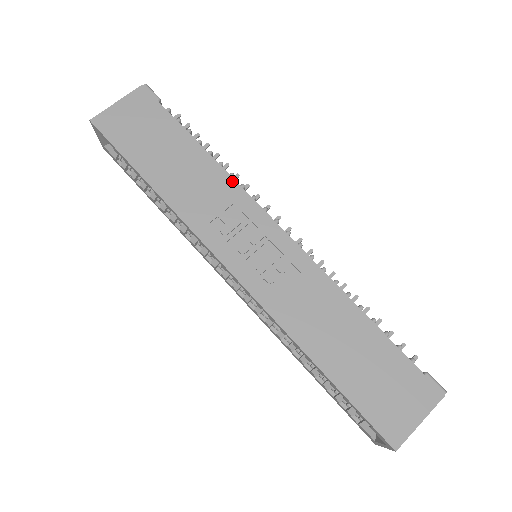
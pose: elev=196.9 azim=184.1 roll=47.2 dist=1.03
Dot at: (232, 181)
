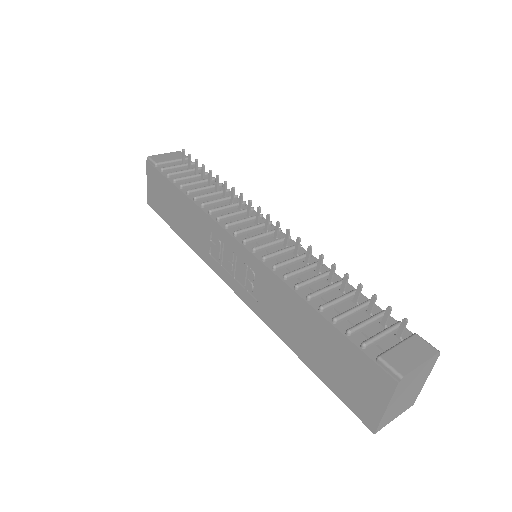
Dot at: (203, 213)
